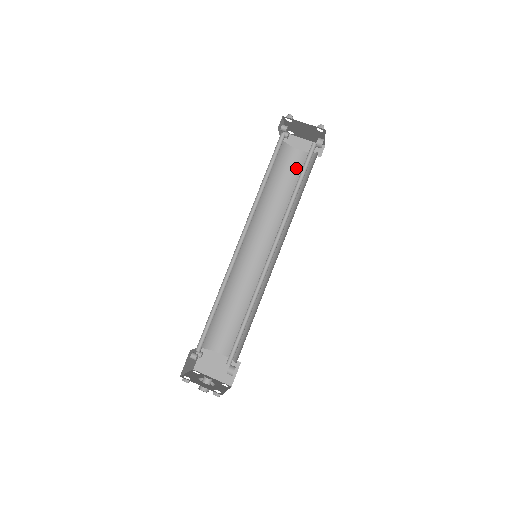
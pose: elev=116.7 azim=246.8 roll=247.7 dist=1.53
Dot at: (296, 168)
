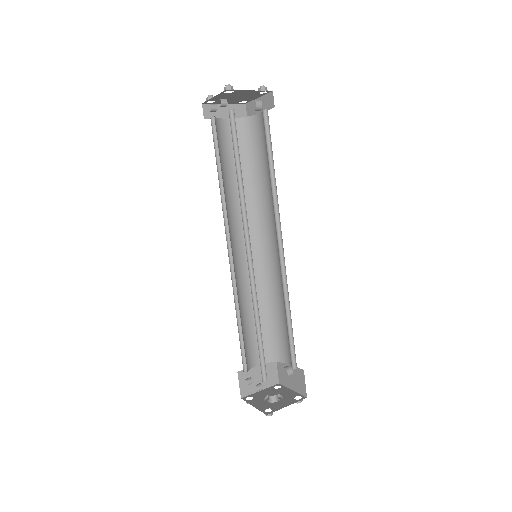
Dot at: occluded
